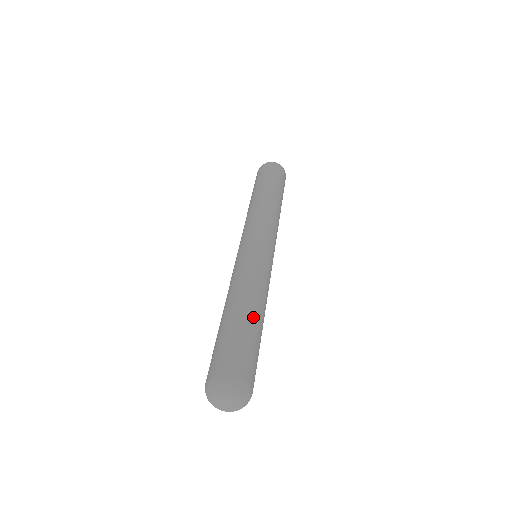
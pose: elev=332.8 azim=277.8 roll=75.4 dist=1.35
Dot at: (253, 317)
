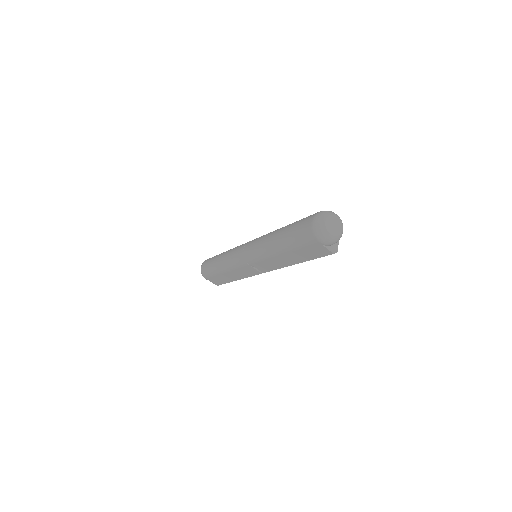
Dot at: occluded
